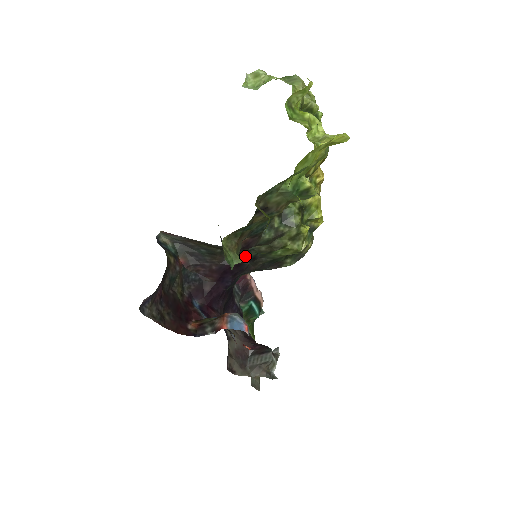
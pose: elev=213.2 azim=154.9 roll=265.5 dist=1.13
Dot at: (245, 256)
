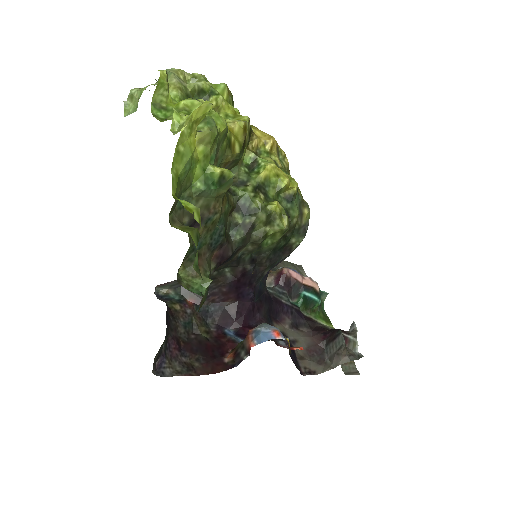
Dot at: (242, 264)
